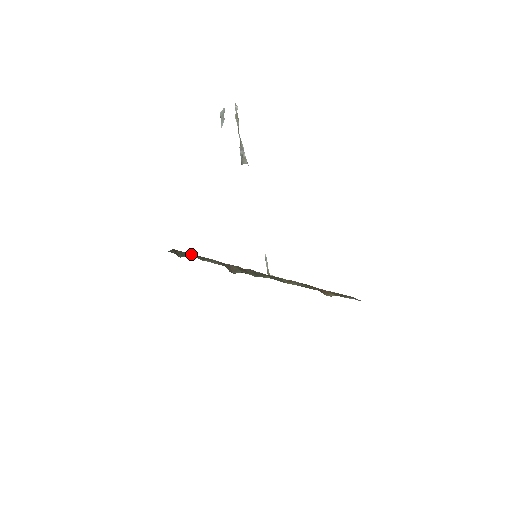
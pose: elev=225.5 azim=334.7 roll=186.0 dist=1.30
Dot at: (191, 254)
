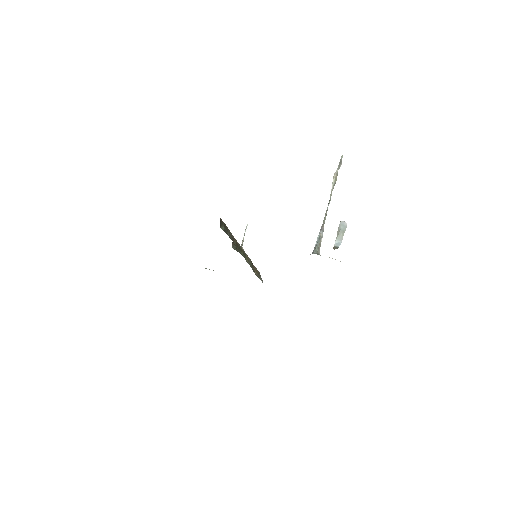
Dot at: (225, 225)
